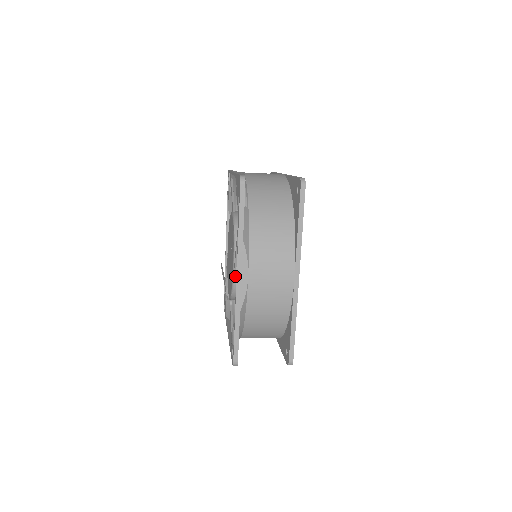
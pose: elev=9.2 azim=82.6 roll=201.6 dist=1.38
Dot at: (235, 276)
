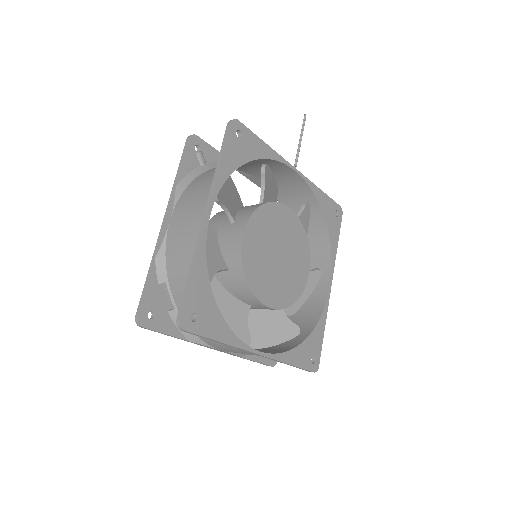
Dot at: occluded
